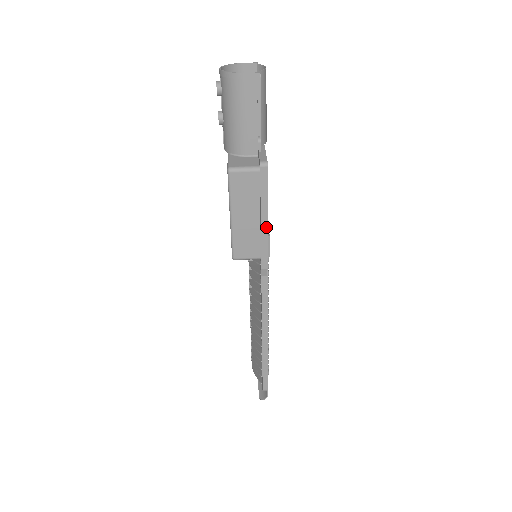
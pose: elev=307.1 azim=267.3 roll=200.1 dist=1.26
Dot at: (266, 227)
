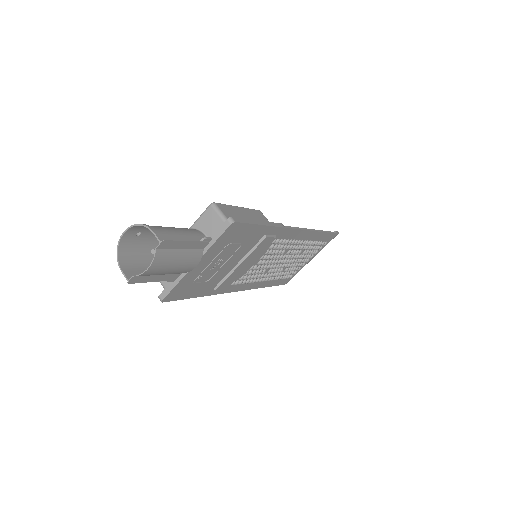
Dot at: (197, 296)
